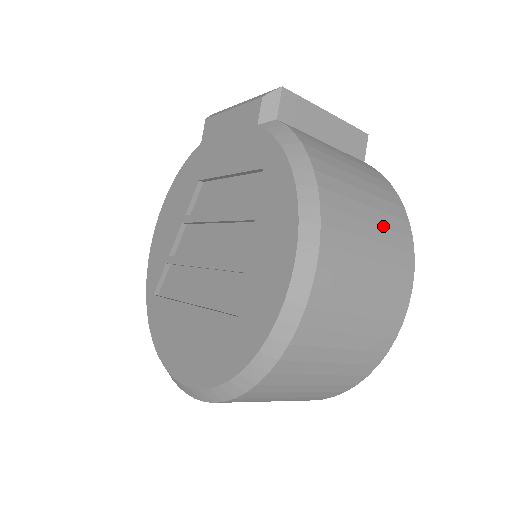
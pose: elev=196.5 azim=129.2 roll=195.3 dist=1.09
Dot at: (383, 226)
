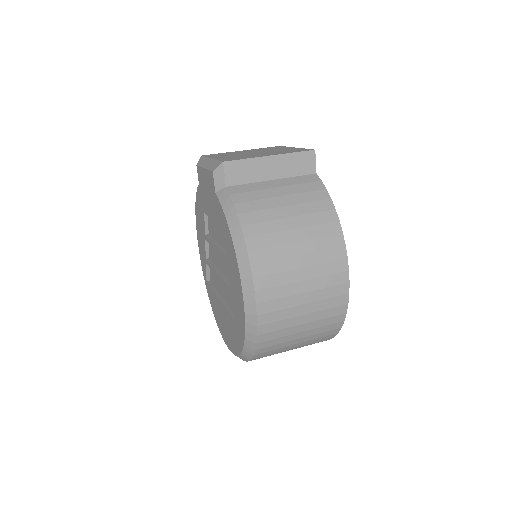
Dot at: (312, 251)
